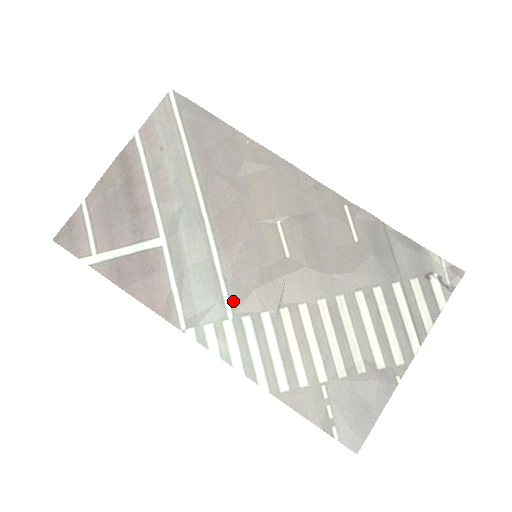
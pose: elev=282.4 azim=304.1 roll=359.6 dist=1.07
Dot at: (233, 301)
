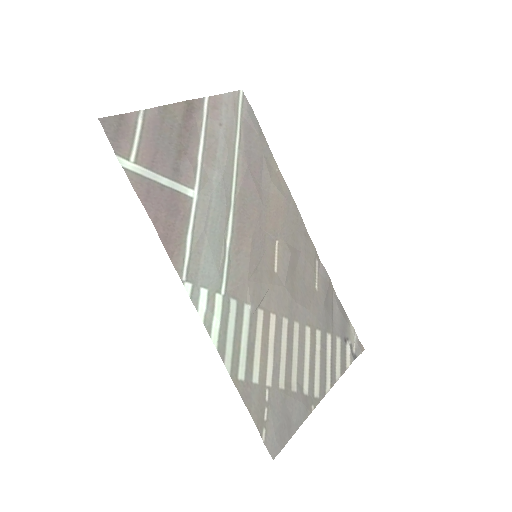
Dot at: (229, 281)
